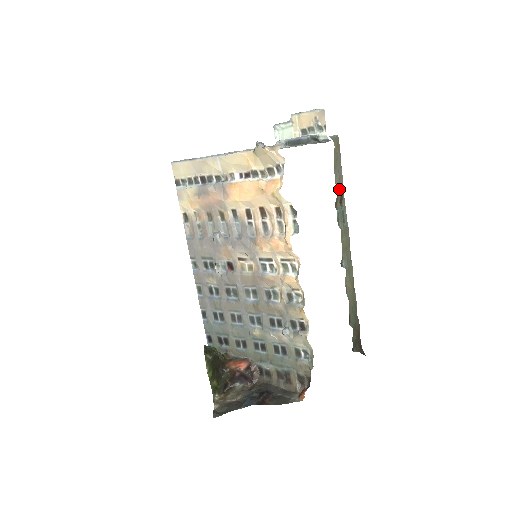
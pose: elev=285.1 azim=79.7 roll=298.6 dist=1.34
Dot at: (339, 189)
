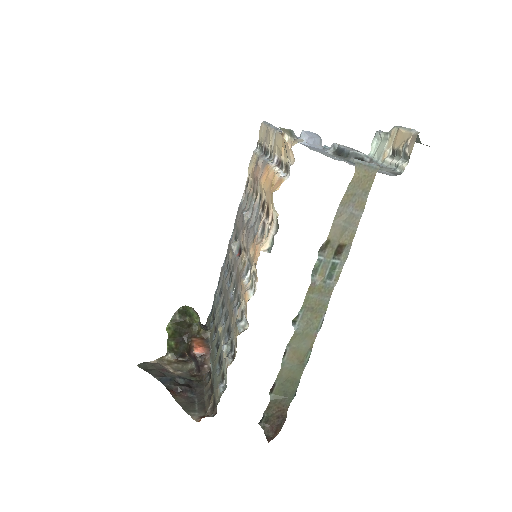
Dot at: (340, 234)
